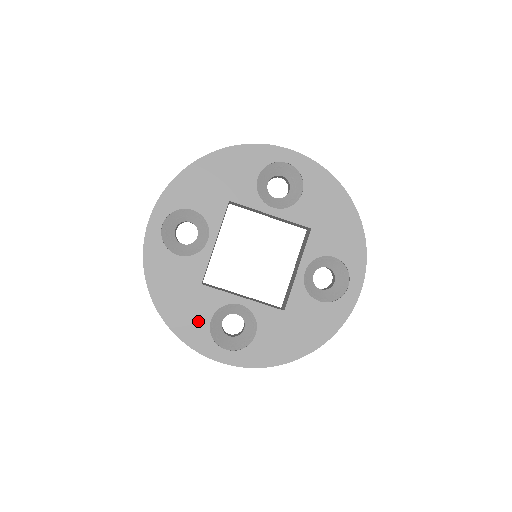
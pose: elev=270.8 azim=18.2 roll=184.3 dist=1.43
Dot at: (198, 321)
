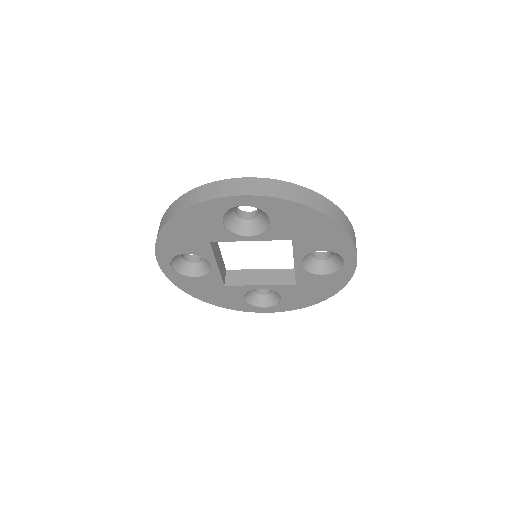
Dot at: (235, 301)
